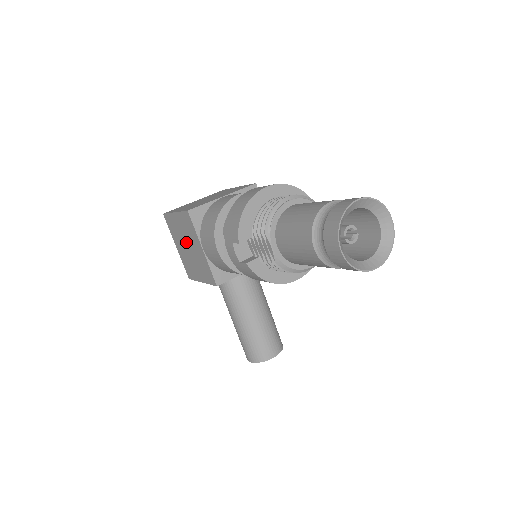
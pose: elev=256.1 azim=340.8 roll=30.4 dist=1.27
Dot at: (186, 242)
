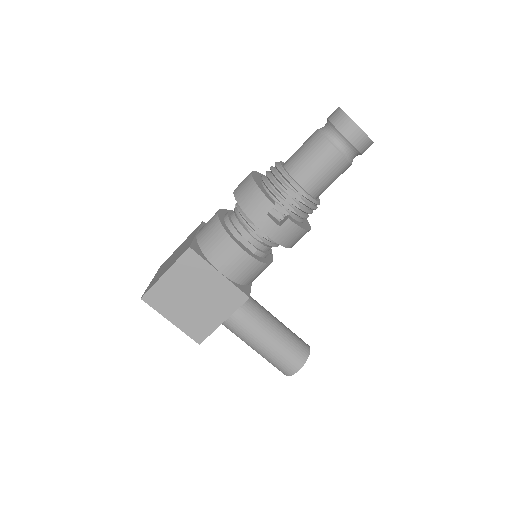
Dot at: (190, 294)
